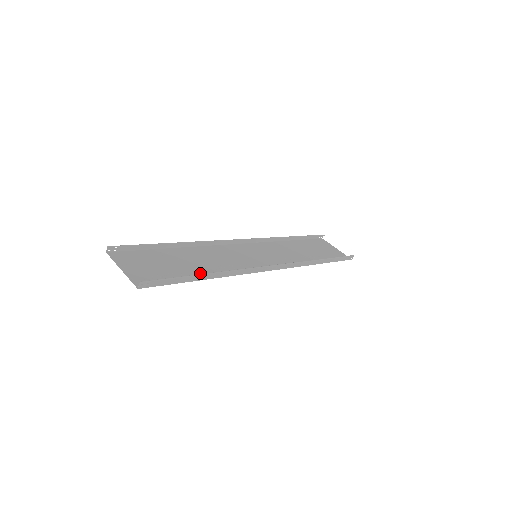
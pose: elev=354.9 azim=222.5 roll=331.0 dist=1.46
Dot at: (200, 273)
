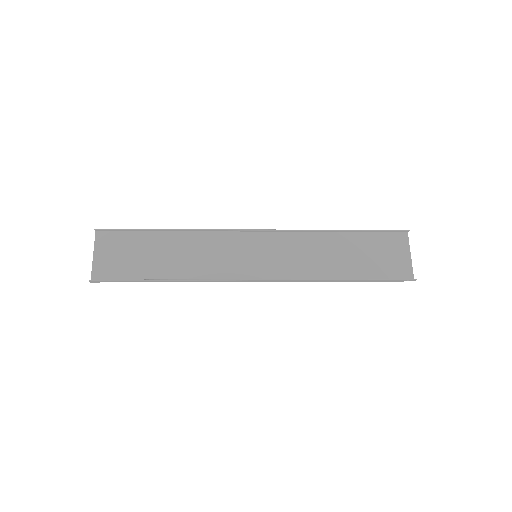
Dot at: (164, 272)
